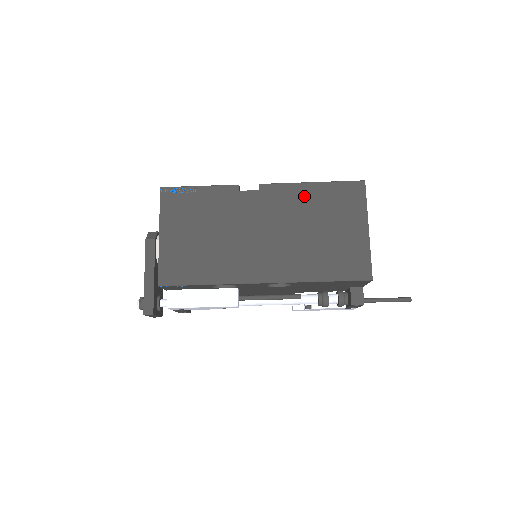
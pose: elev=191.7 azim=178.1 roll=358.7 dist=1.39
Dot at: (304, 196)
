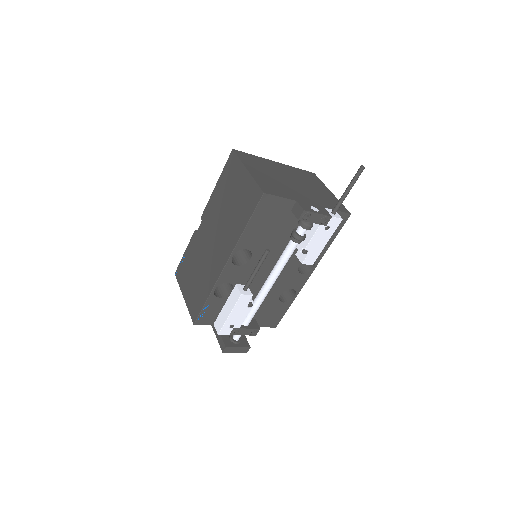
Dot at: (216, 197)
